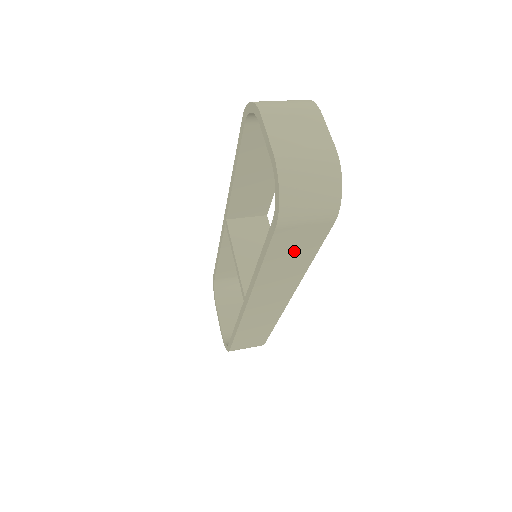
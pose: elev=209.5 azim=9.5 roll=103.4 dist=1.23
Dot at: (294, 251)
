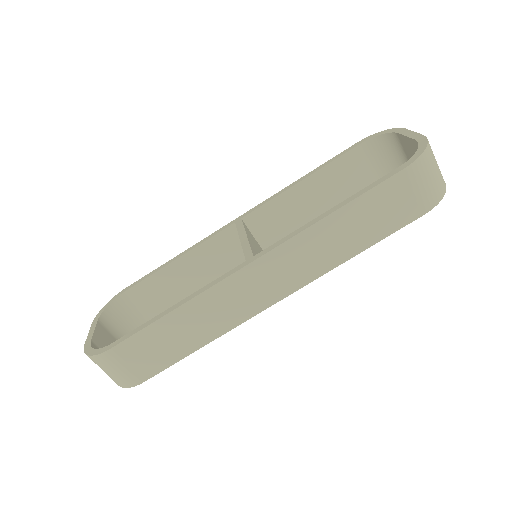
Dot at: (373, 218)
